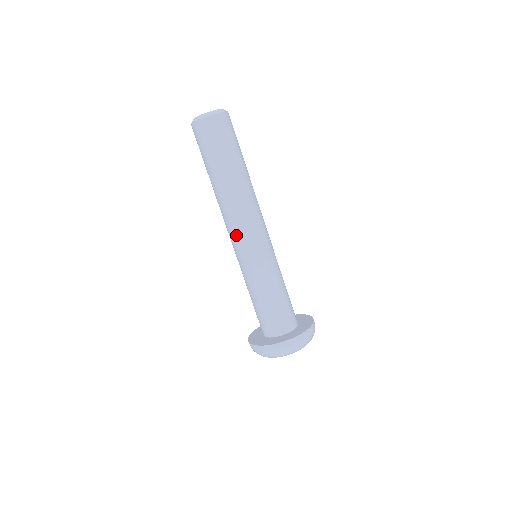
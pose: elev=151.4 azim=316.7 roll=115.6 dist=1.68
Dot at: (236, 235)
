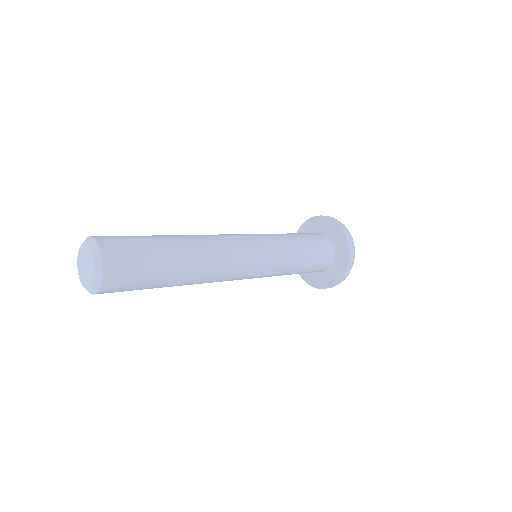
Dot at: occluded
